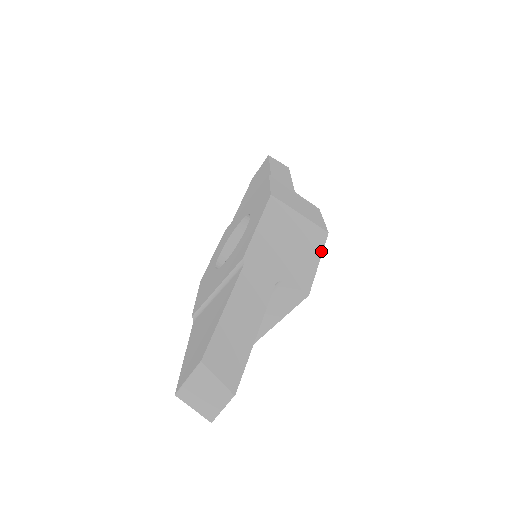
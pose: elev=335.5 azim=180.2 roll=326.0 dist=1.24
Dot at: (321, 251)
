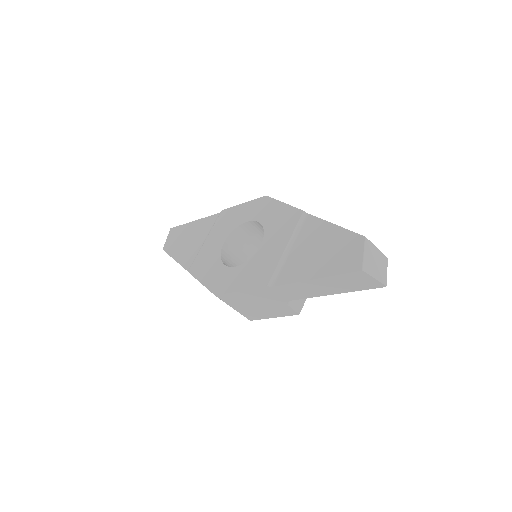
Dot at: occluded
